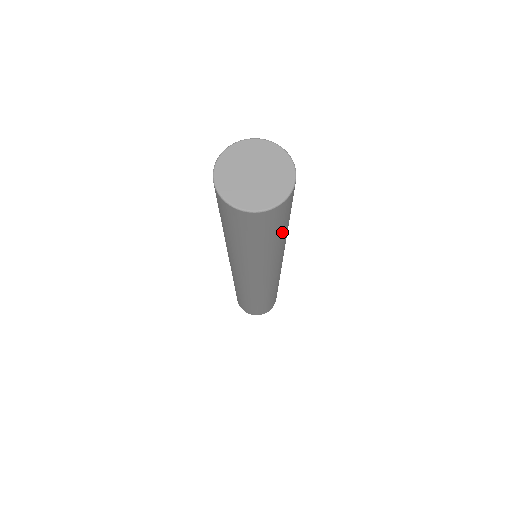
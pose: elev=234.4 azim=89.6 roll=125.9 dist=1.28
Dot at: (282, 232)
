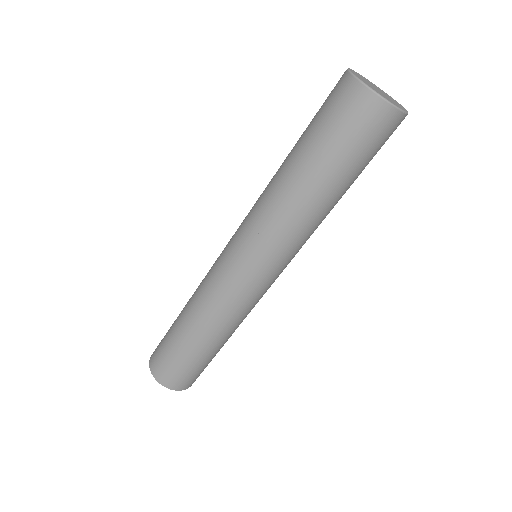
Dot at: (351, 179)
